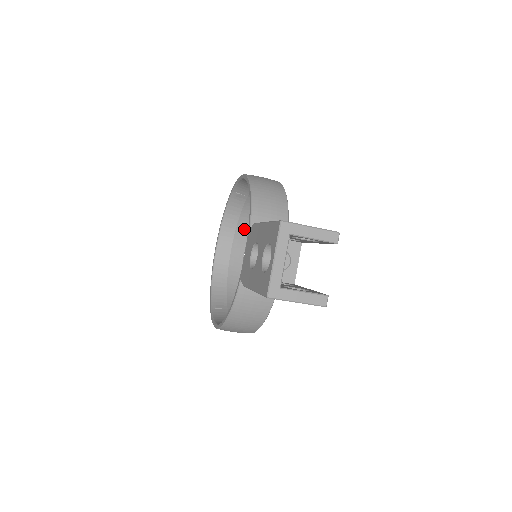
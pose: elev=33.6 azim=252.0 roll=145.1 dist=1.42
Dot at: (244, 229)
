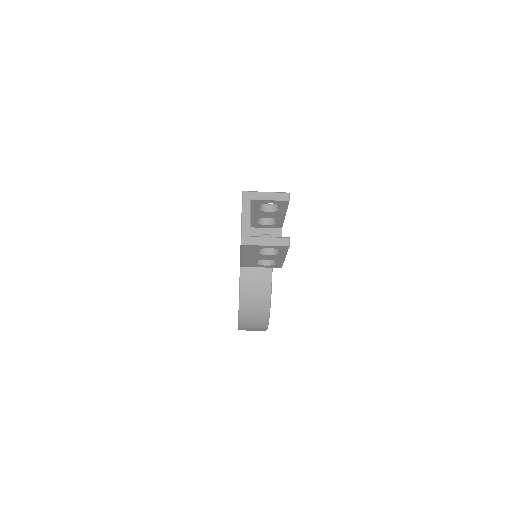
Dot at: occluded
